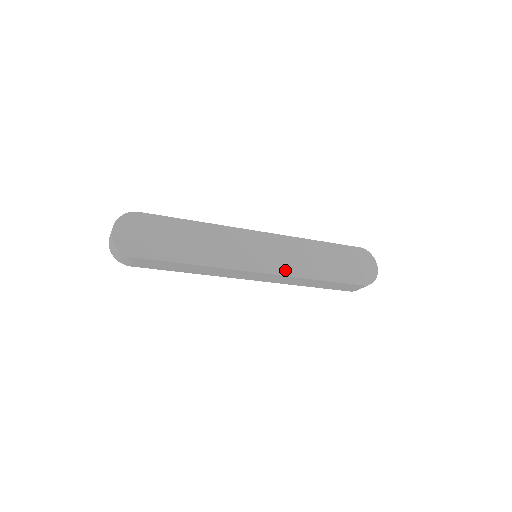
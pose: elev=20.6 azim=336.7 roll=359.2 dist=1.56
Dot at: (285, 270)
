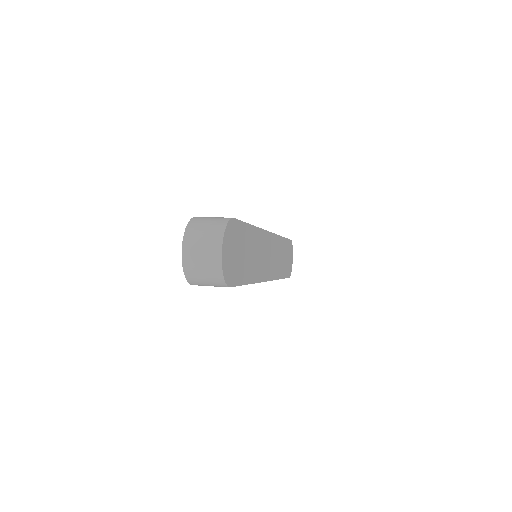
Dot at: (274, 274)
